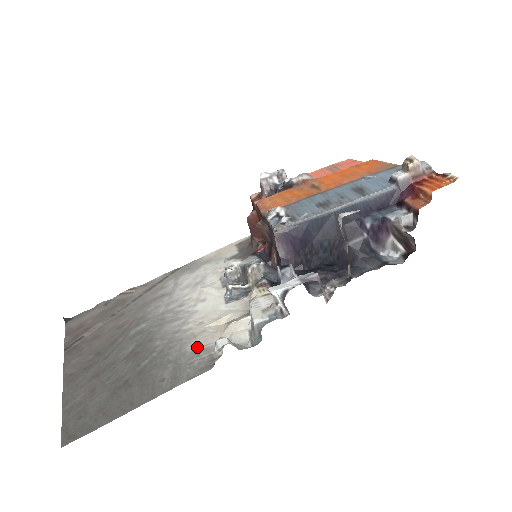
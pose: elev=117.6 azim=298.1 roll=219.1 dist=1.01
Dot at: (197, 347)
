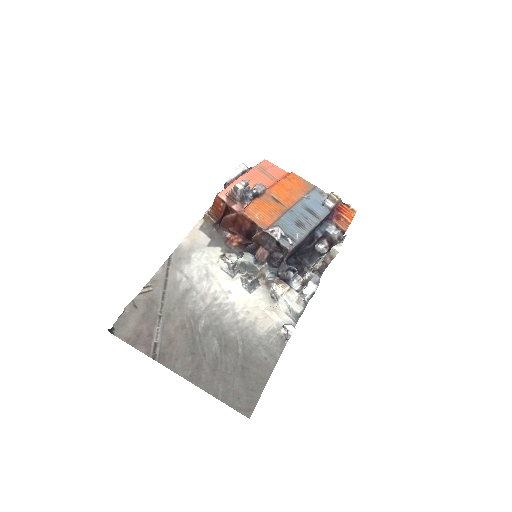
Dot at: (264, 331)
